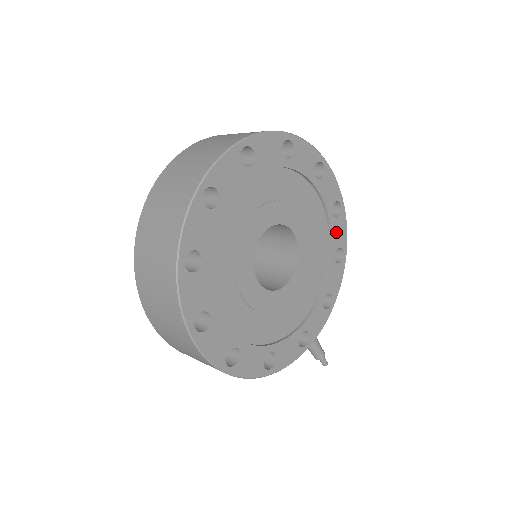
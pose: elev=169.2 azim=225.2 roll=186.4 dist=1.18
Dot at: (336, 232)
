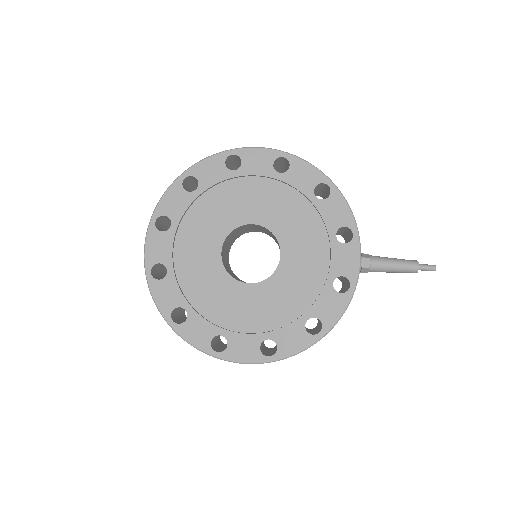
Dot at: (299, 180)
